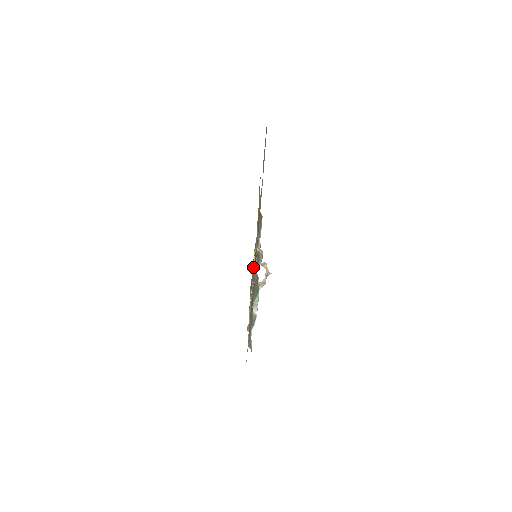
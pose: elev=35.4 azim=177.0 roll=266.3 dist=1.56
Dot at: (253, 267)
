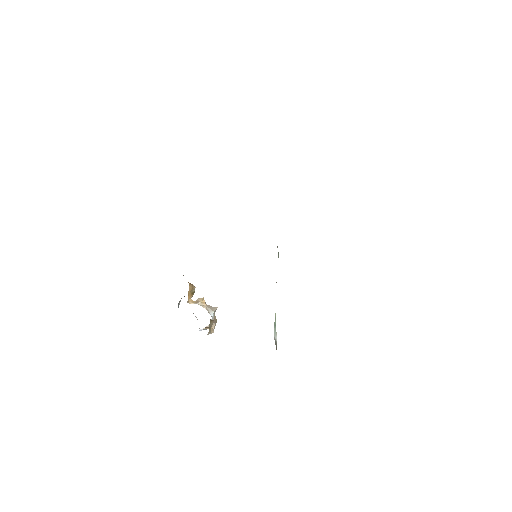
Dot at: occluded
